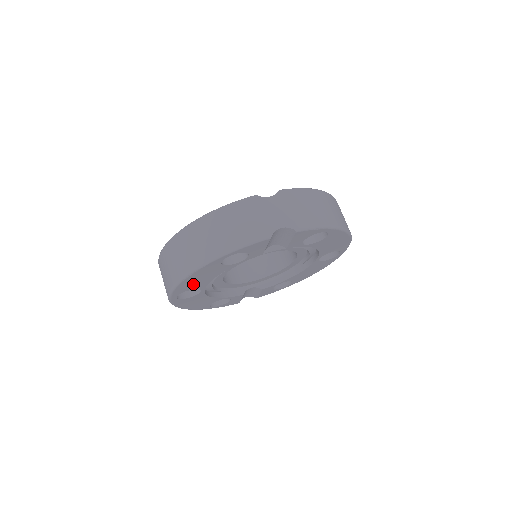
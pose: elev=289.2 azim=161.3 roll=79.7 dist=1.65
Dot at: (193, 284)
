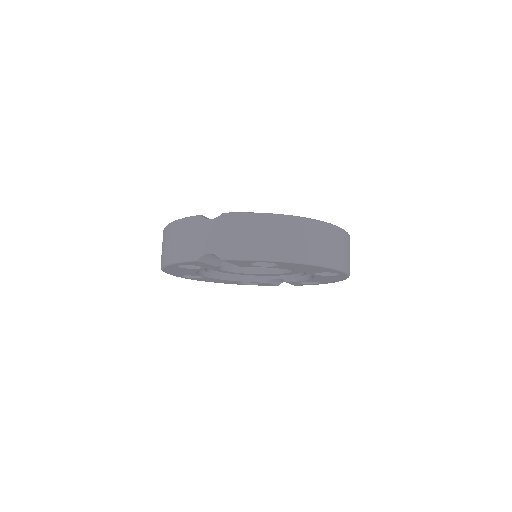
Dot at: (181, 273)
